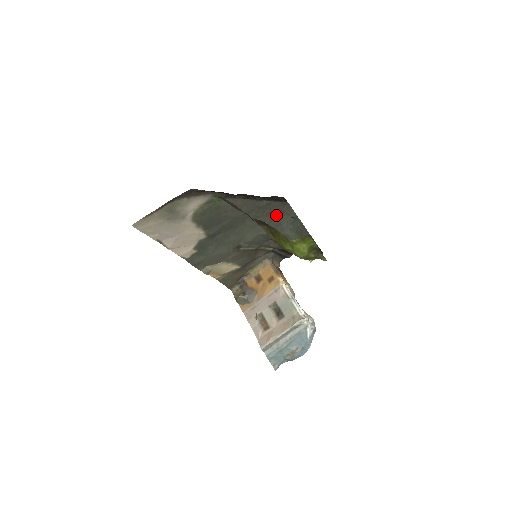
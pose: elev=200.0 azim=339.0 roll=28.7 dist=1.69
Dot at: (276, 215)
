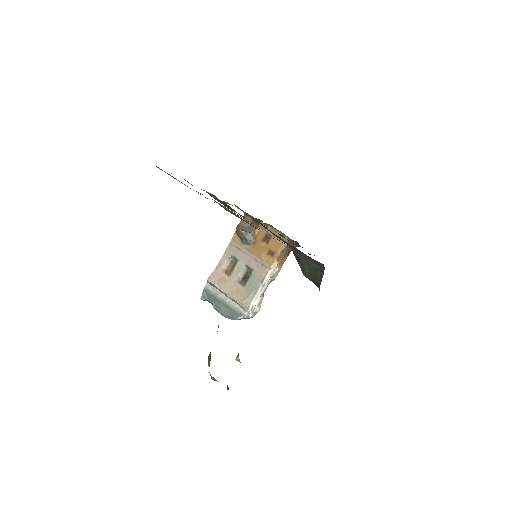
Dot at: occluded
